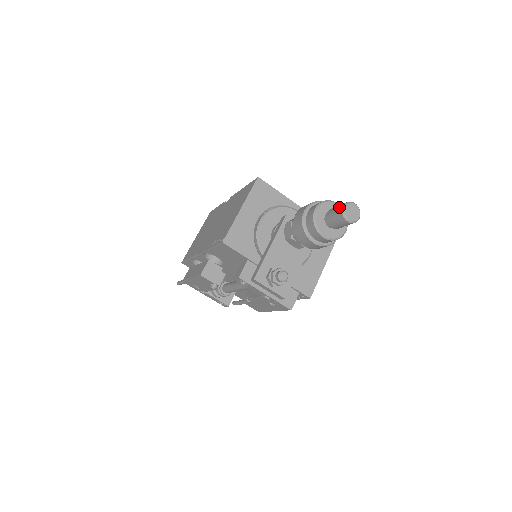
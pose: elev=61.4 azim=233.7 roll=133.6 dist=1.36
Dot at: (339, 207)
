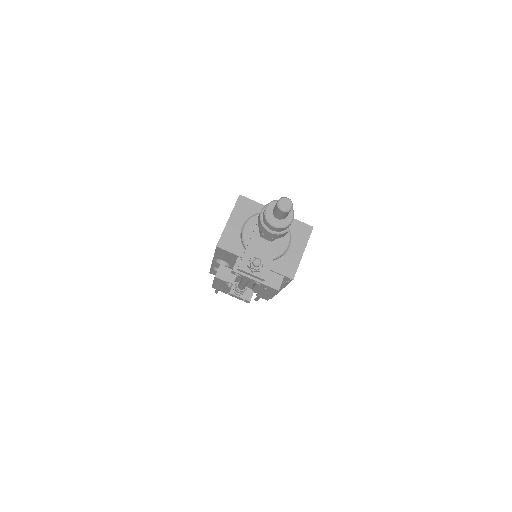
Dot at: occluded
